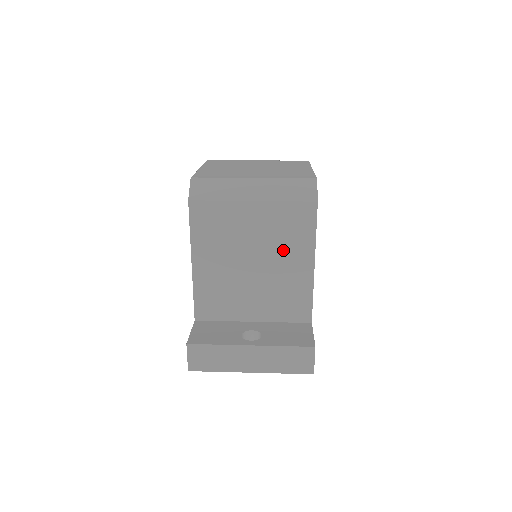
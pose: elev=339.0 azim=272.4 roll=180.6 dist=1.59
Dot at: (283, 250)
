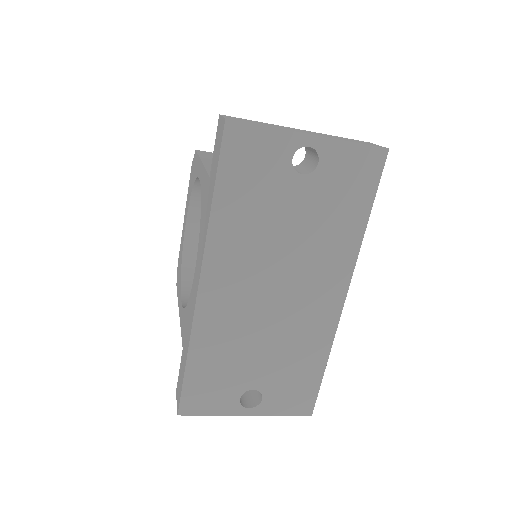
Dot at: occluded
